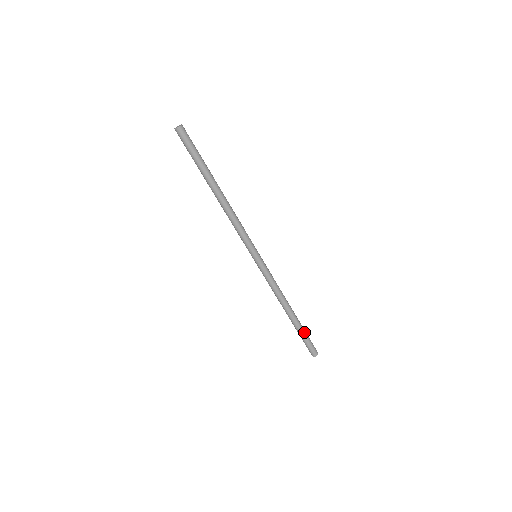
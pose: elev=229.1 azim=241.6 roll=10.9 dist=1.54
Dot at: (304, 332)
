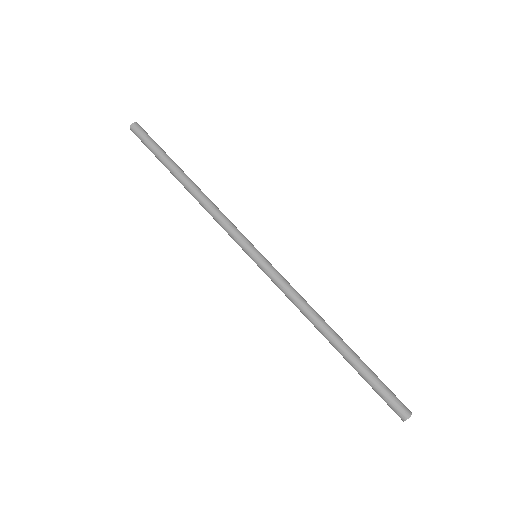
Dot at: (369, 371)
